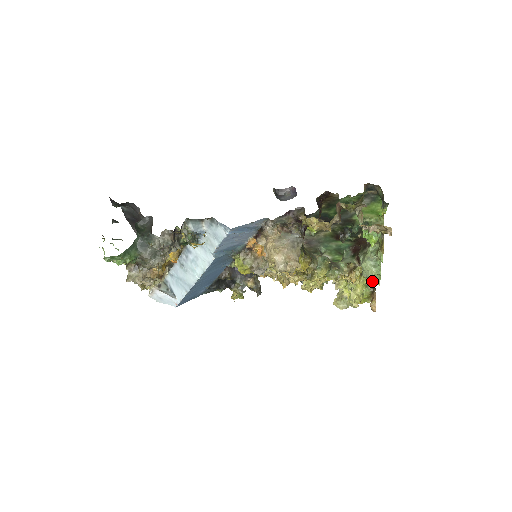
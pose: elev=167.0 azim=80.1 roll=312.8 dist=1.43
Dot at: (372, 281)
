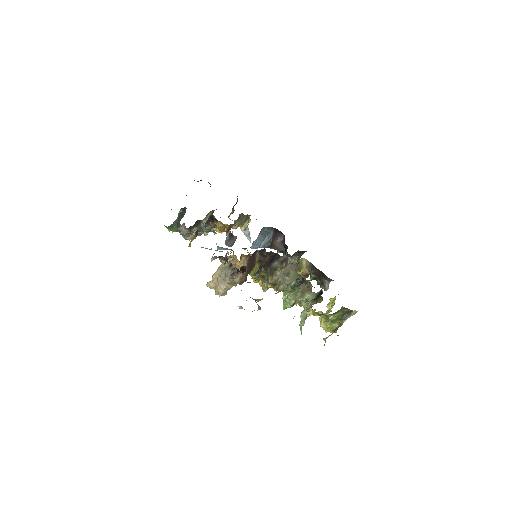
Dot at: occluded
